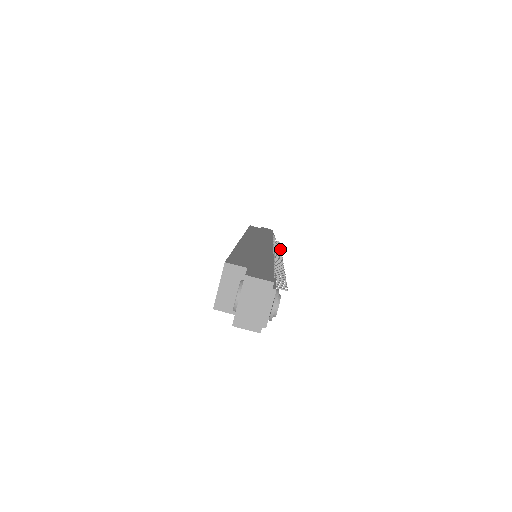
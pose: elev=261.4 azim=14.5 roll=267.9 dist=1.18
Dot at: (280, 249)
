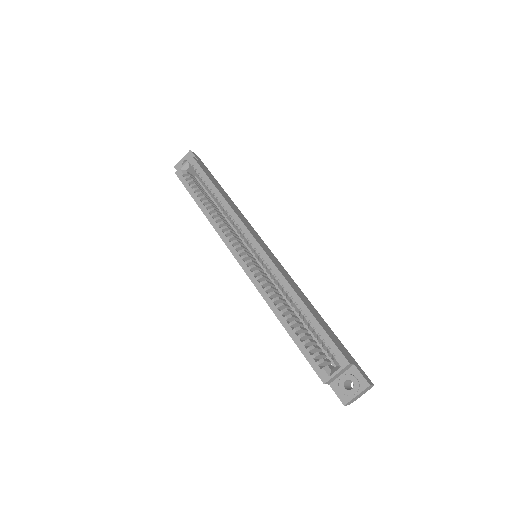
Dot at: occluded
